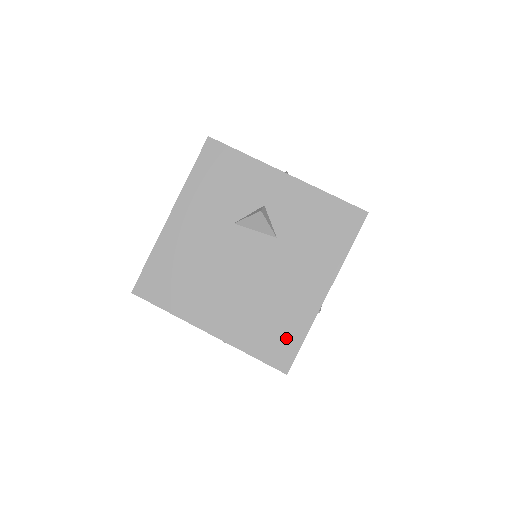
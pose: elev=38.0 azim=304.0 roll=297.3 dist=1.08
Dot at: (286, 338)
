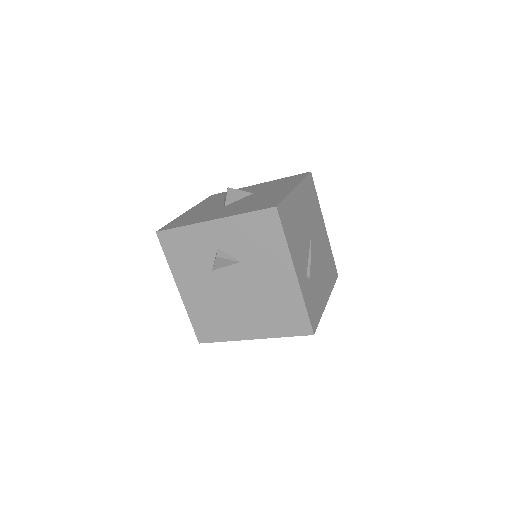
Dot at: (295, 315)
